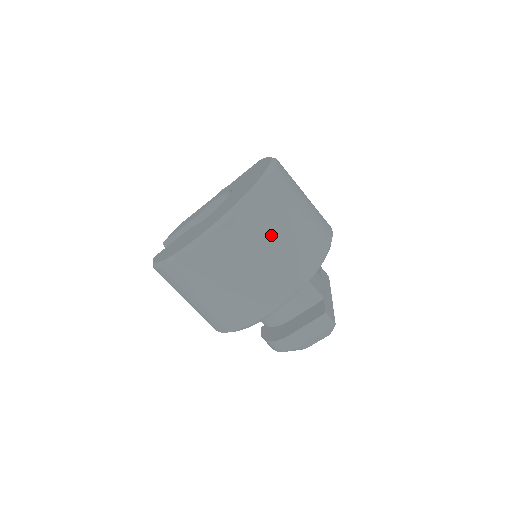
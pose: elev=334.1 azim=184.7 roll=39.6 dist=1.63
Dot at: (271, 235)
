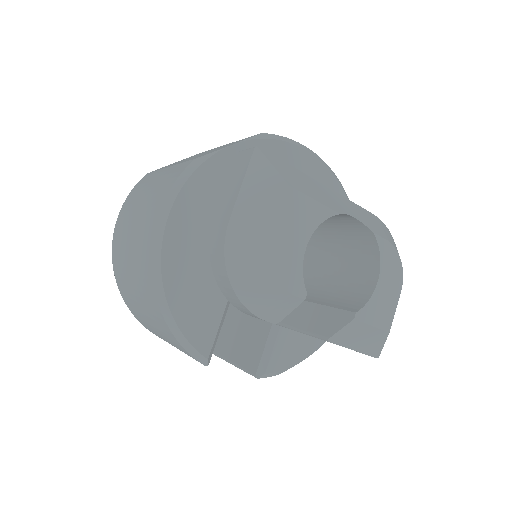
Dot at: occluded
